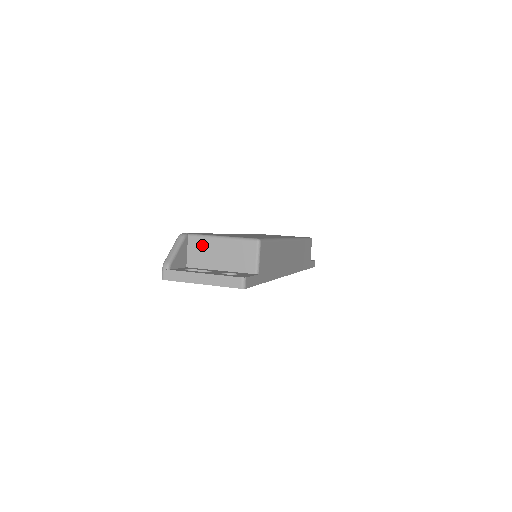
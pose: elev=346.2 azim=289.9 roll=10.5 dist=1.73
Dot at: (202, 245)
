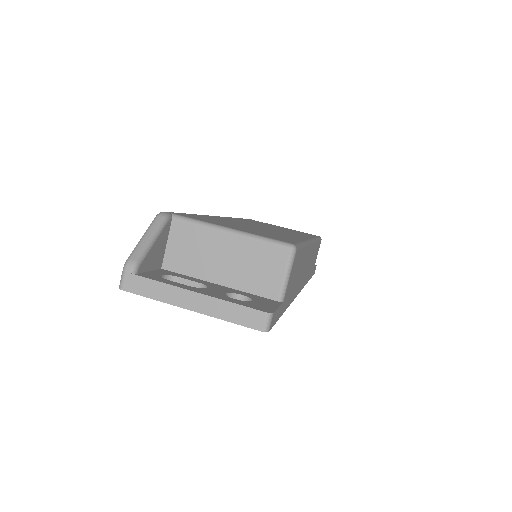
Dot at: (194, 237)
